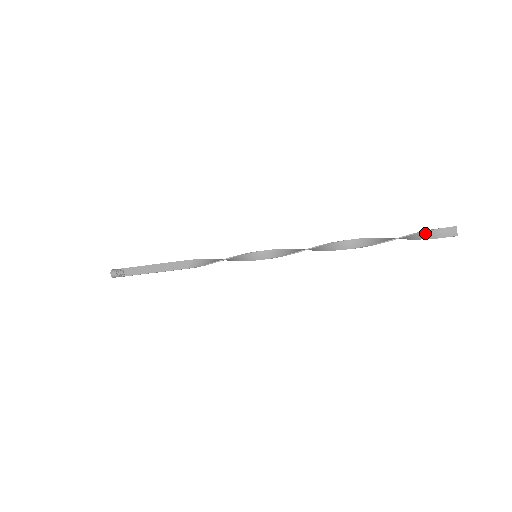
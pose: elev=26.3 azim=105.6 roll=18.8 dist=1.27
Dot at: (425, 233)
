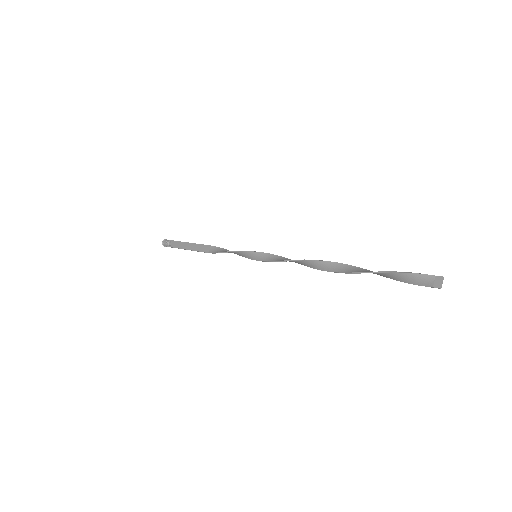
Dot at: (406, 275)
